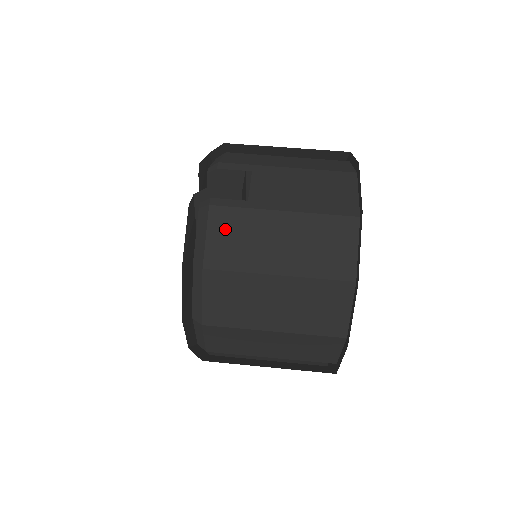
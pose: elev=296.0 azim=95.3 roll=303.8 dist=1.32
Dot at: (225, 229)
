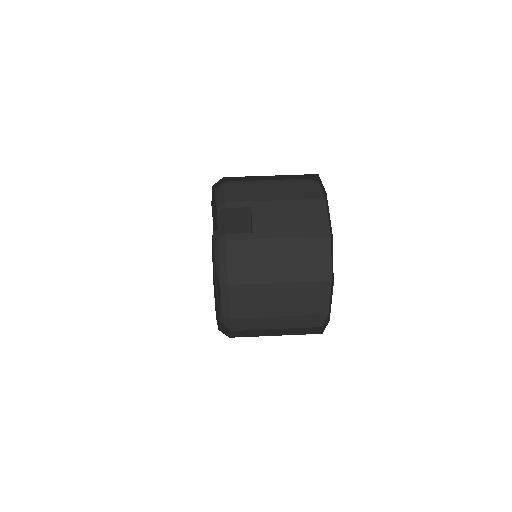
Dot at: (240, 256)
